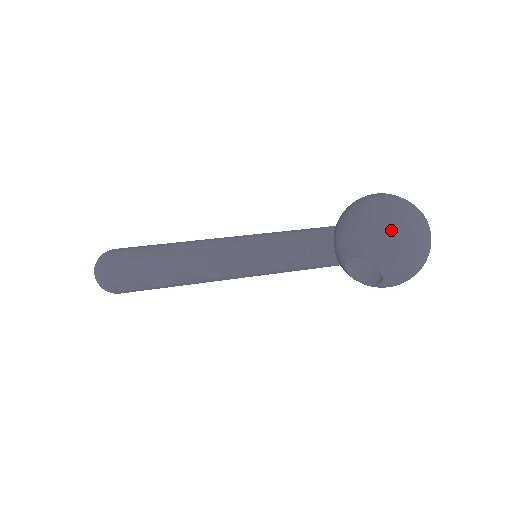
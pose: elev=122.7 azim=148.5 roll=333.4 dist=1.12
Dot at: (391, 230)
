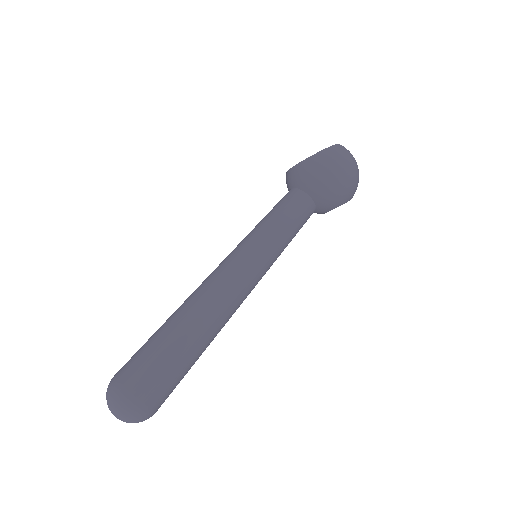
Dot at: (357, 175)
